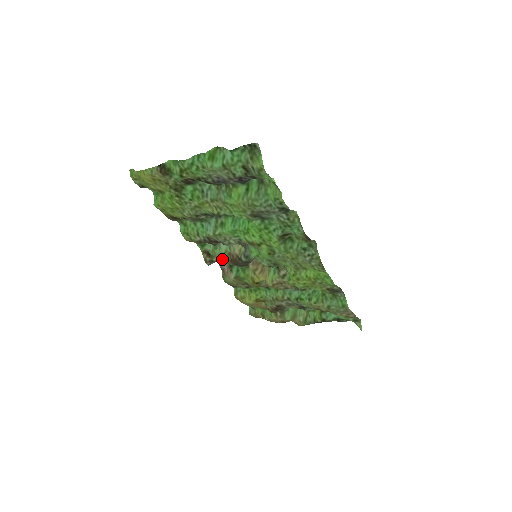
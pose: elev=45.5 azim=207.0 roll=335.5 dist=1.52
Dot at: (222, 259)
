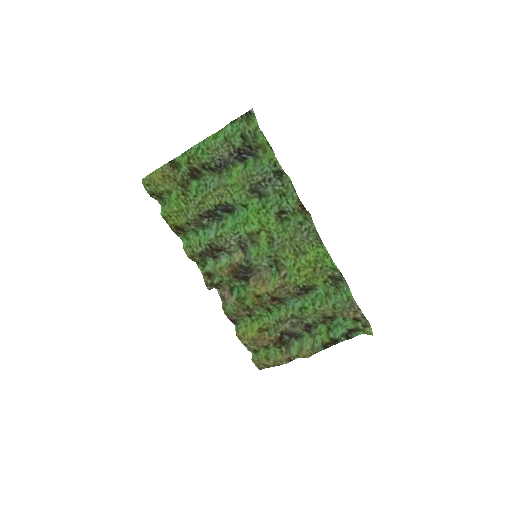
Dot at: (223, 274)
